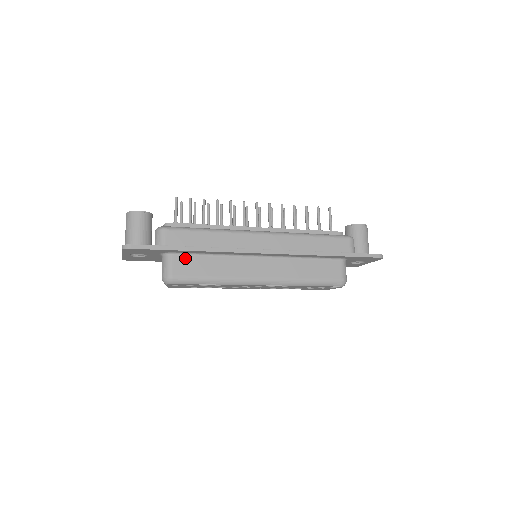
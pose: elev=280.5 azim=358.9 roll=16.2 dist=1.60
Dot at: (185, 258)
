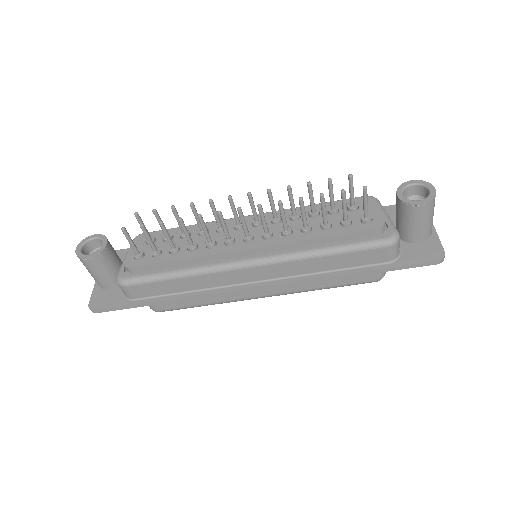
Dot at: occluded
